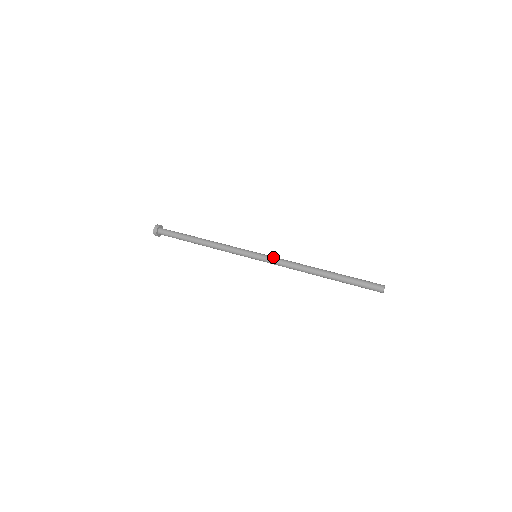
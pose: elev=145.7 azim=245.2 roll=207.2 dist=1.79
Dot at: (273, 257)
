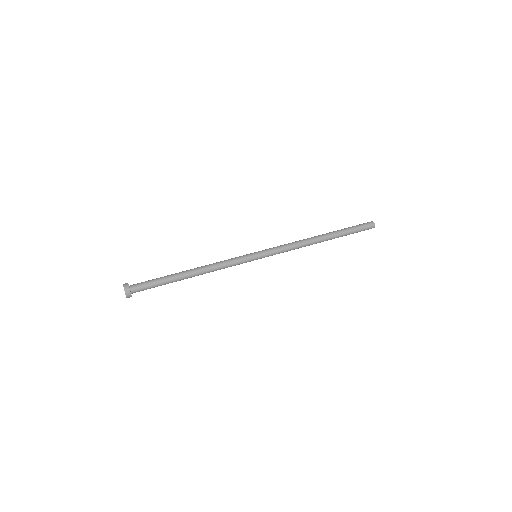
Dot at: (275, 249)
